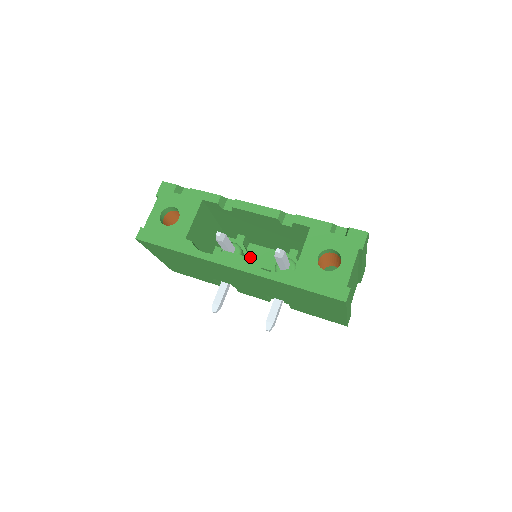
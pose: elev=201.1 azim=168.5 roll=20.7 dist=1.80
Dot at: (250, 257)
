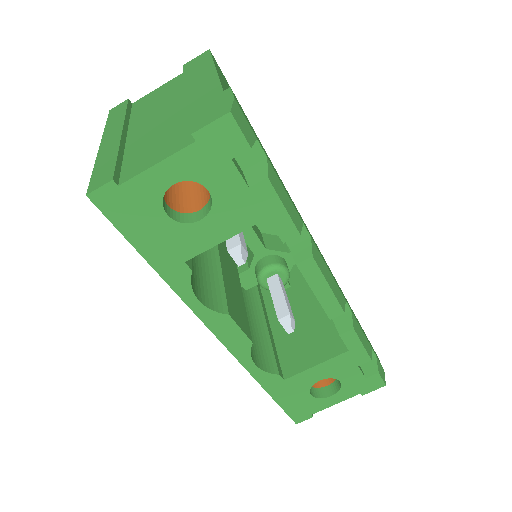
Dot at: occluded
